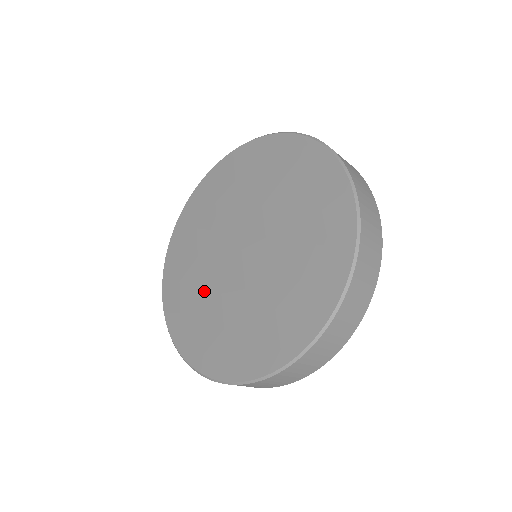
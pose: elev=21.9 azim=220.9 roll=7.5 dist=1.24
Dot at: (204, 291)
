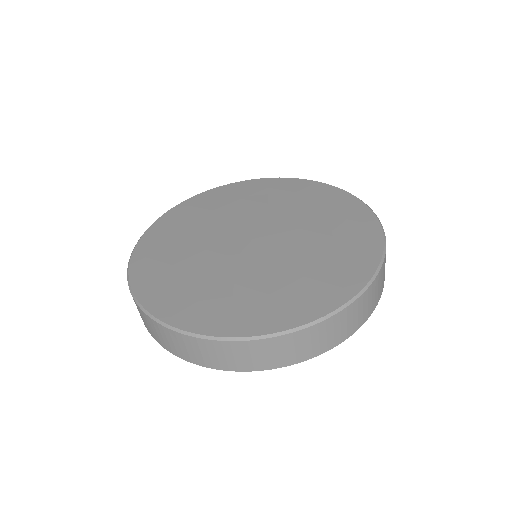
Dot at: (245, 280)
